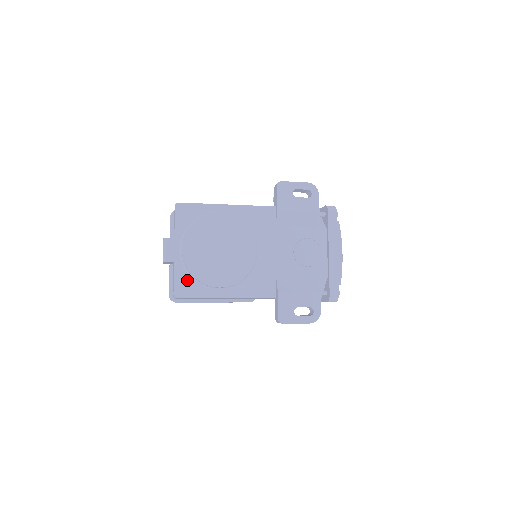
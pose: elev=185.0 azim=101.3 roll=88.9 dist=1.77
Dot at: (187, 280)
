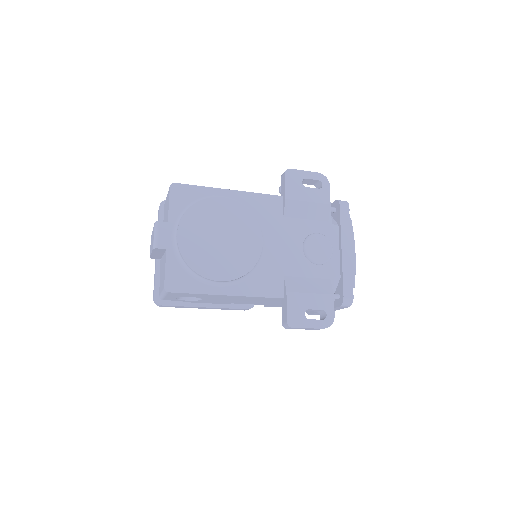
Dot at: (181, 271)
